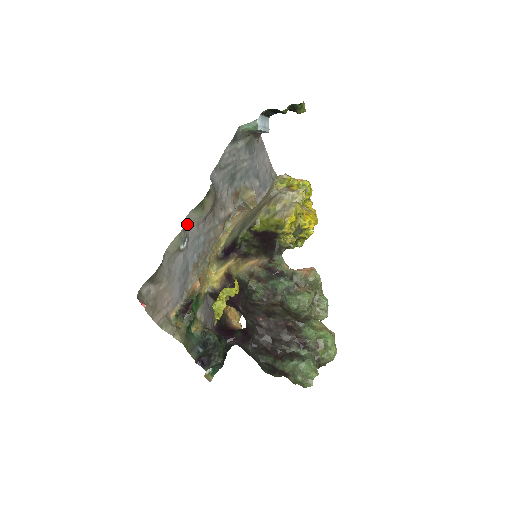
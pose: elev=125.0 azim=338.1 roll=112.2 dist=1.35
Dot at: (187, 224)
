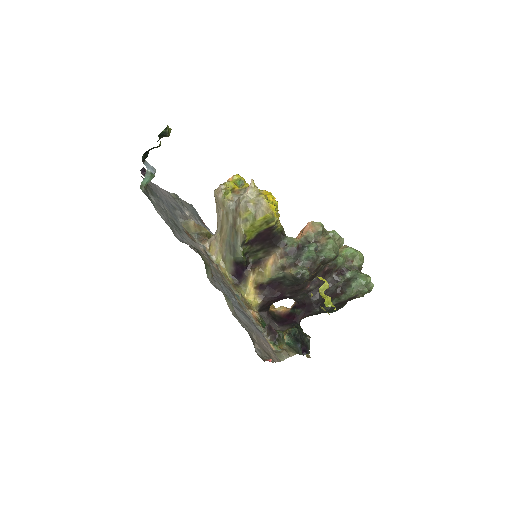
Dot at: (214, 286)
